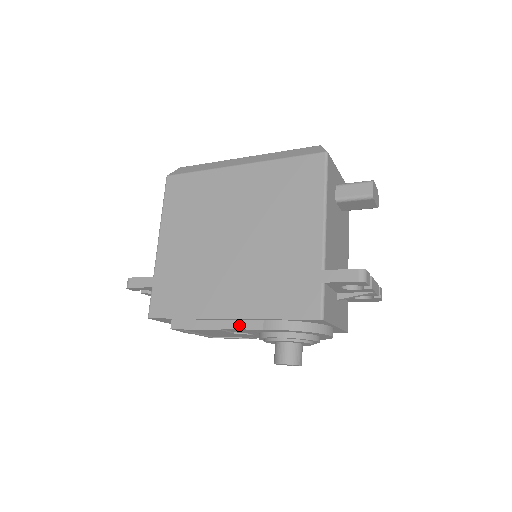
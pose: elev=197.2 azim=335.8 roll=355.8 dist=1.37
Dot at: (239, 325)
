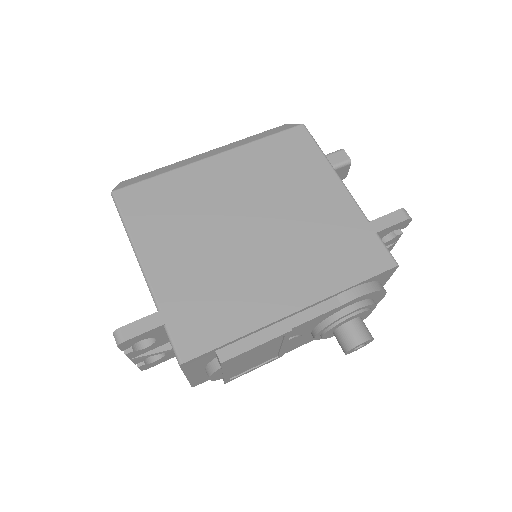
Dot at: (311, 314)
